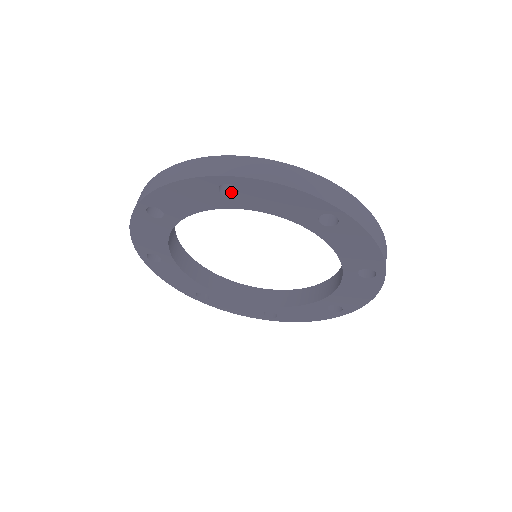
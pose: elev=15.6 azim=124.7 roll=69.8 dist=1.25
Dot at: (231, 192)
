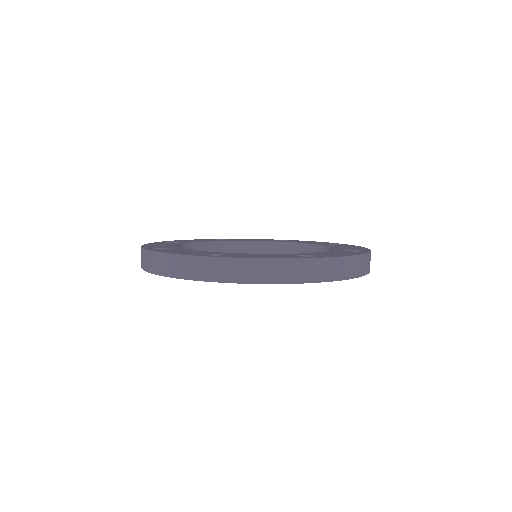
Dot at: occluded
